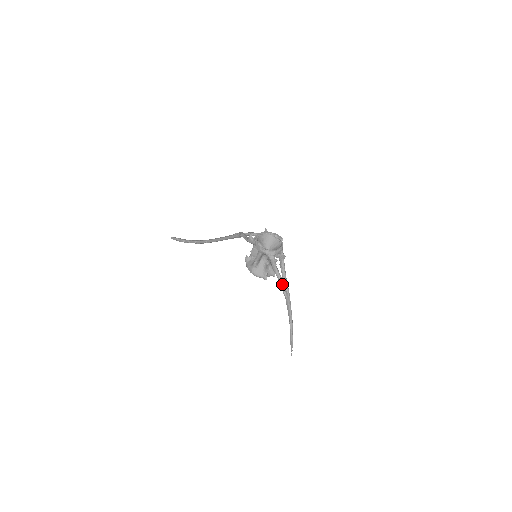
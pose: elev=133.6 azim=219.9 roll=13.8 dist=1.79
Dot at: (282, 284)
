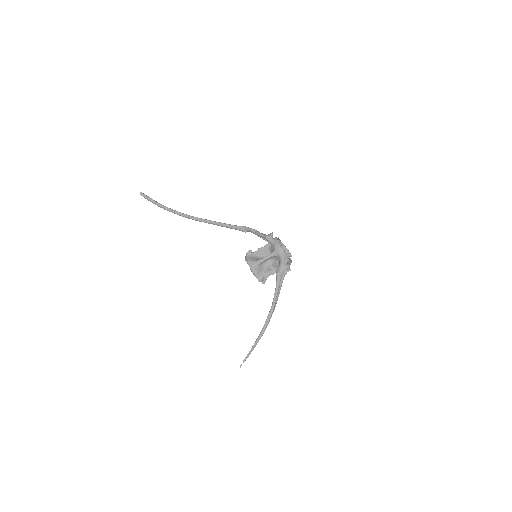
Dot at: (277, 293)
